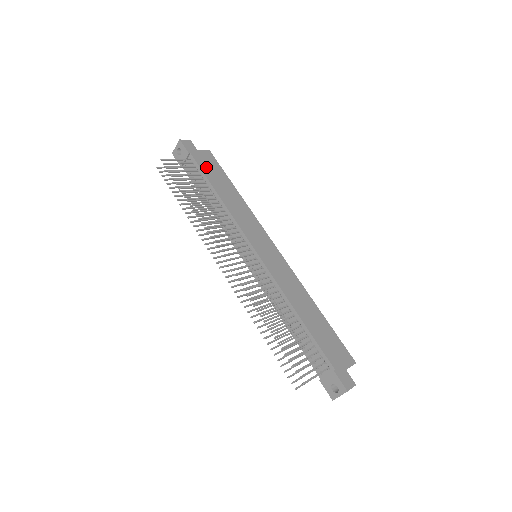
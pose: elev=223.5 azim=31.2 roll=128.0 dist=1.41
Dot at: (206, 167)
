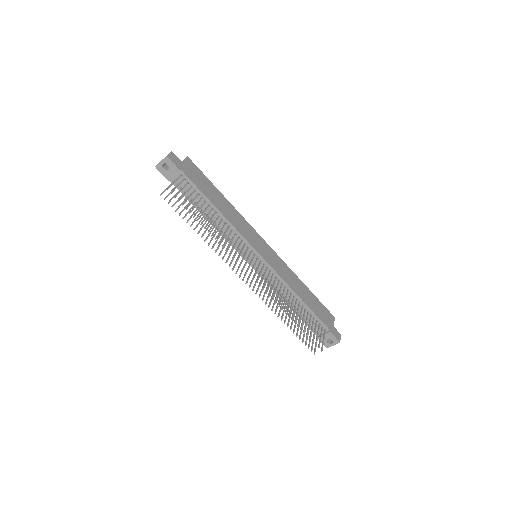
Dot at: (197, 180)
